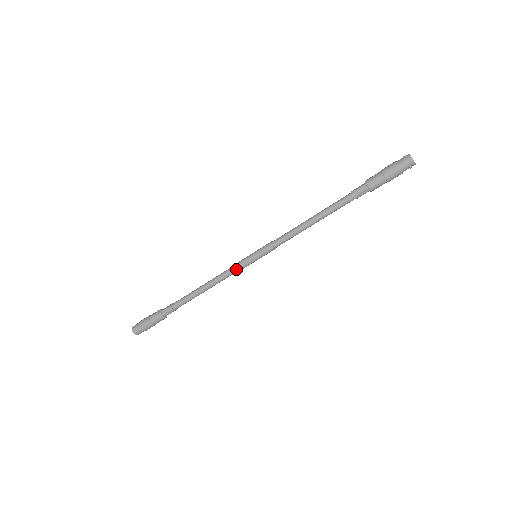
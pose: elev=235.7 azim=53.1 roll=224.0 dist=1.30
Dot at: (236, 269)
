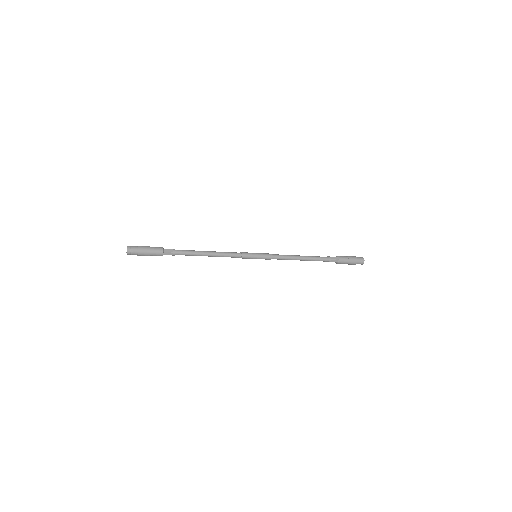
Dot at: (239, 257)
